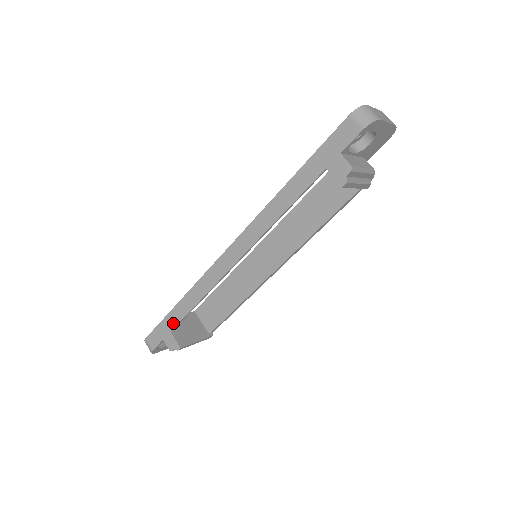
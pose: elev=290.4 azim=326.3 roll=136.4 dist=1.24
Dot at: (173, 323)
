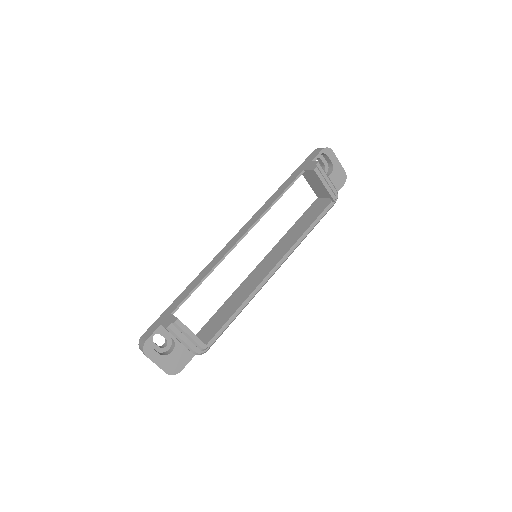
Dot at: (175, 306)
